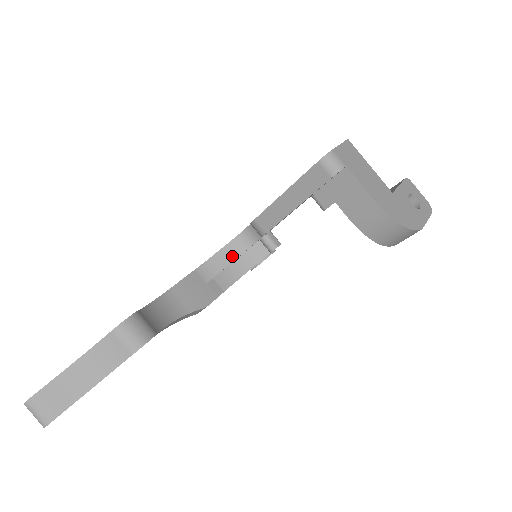
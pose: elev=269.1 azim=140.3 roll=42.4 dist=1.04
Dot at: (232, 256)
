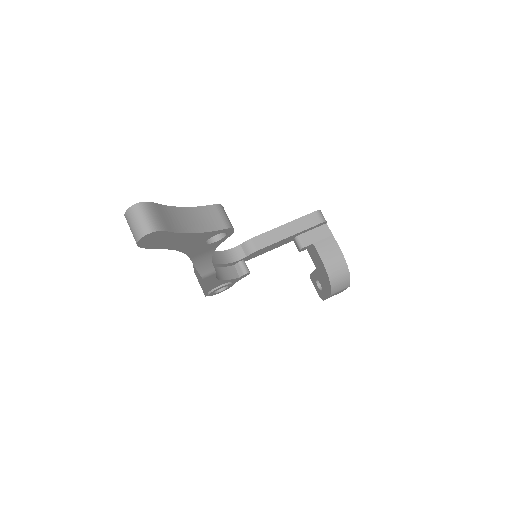
Dot at: (221, 260)
